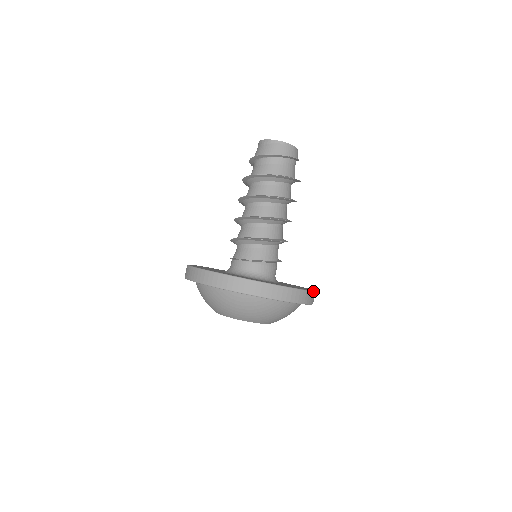
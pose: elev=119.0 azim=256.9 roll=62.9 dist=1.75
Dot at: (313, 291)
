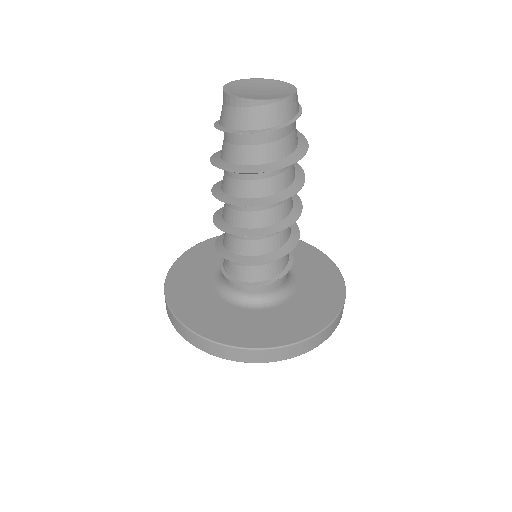
Dot at: (344, 300)
